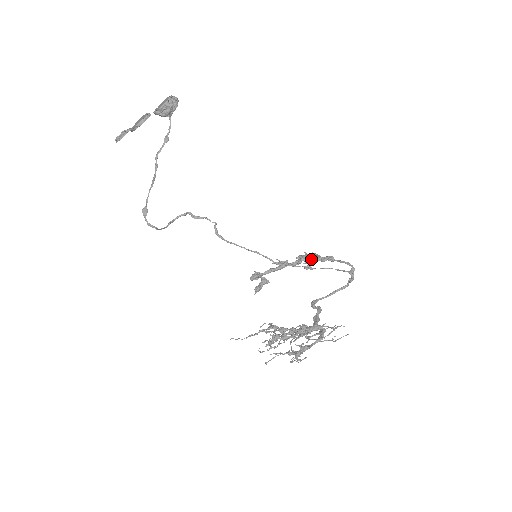
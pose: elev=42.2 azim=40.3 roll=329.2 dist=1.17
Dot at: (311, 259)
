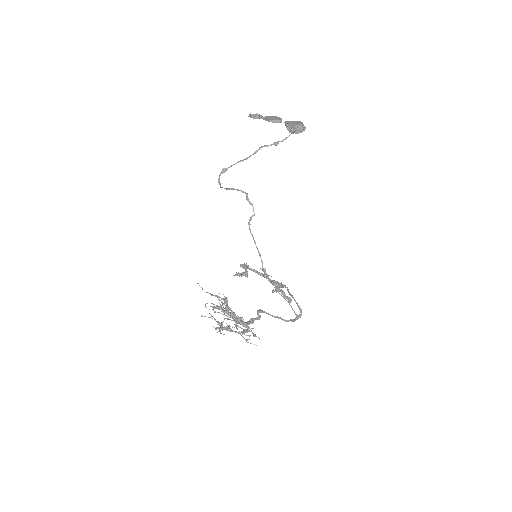
Dot at: (280, 290)
